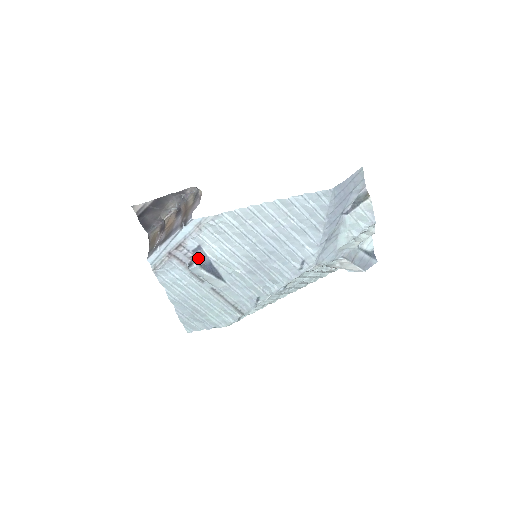
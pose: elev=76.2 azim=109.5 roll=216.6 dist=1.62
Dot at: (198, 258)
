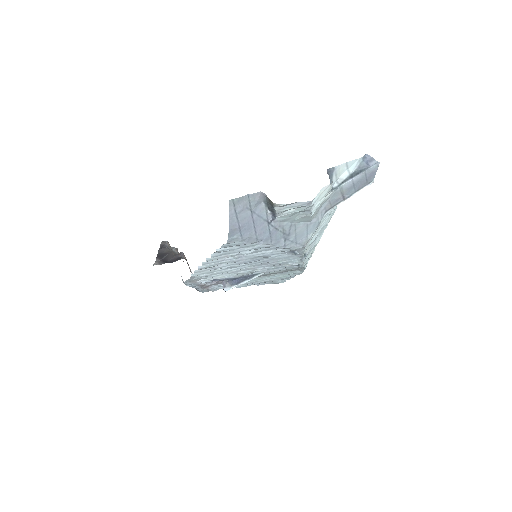
Dot at: (222, 280)
